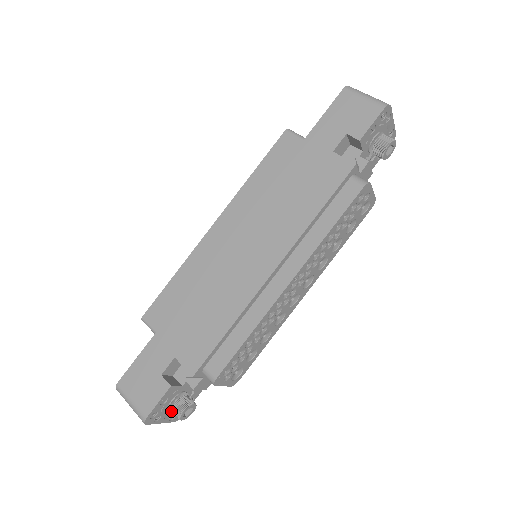
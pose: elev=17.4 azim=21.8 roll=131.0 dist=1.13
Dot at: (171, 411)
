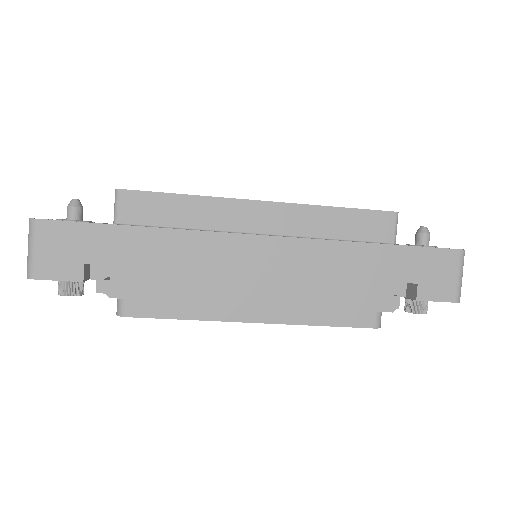
Dot at: occluded
